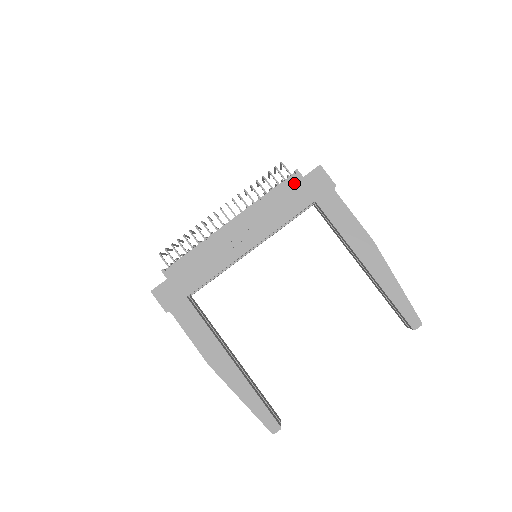
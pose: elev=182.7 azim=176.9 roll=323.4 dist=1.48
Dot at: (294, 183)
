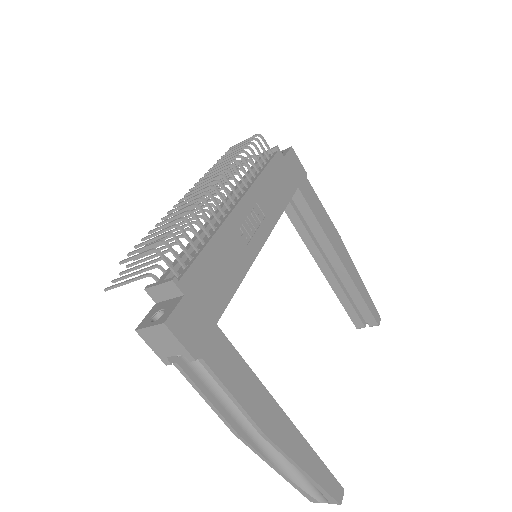
Dot at: (279, 162)
